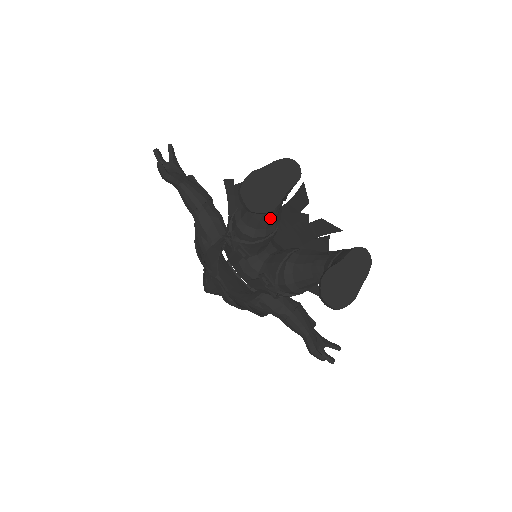
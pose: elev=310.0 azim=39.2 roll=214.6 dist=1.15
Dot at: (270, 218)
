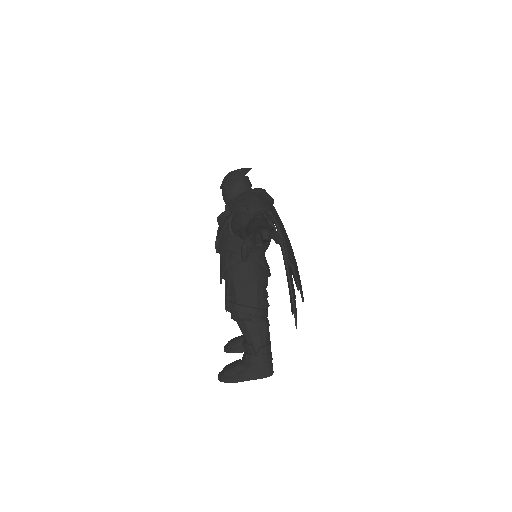
Dot at: occluded
